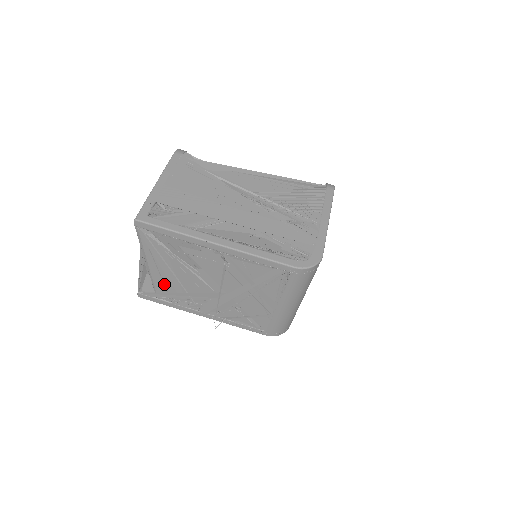
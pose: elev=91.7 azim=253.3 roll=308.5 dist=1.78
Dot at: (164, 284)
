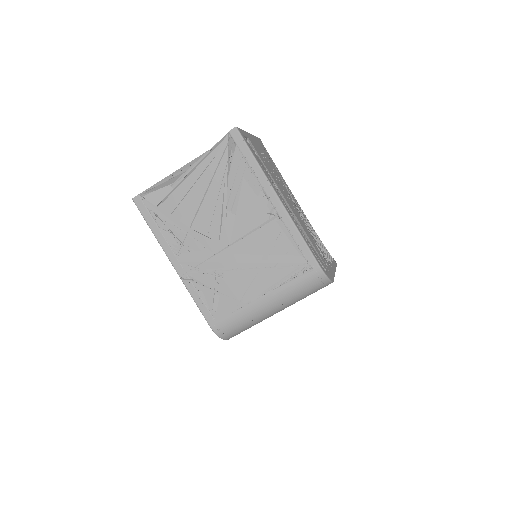
Dot at: (179, 204)
